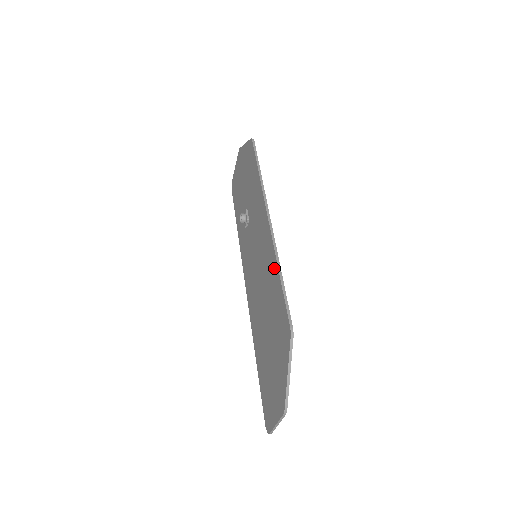
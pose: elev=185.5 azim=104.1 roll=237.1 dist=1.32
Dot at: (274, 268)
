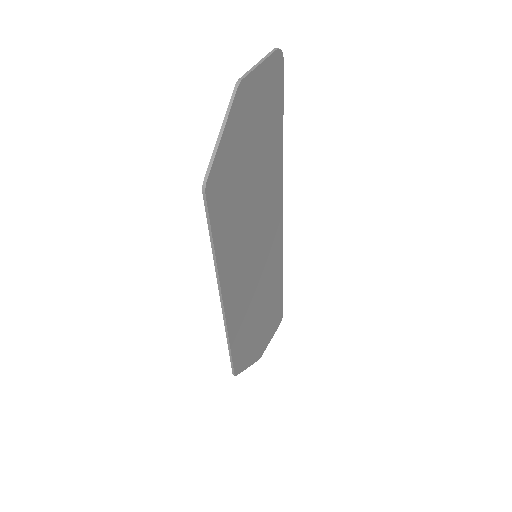
Dot at: occluded
